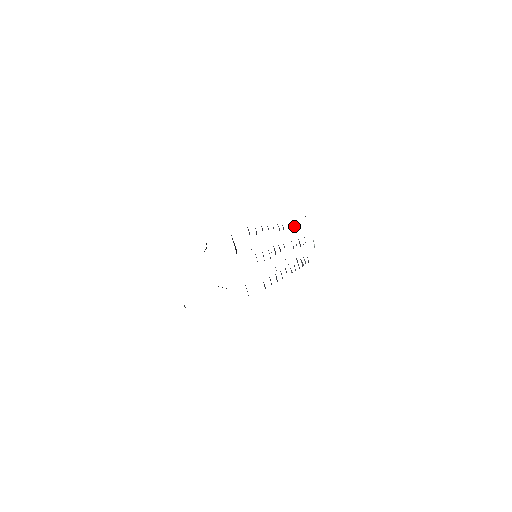
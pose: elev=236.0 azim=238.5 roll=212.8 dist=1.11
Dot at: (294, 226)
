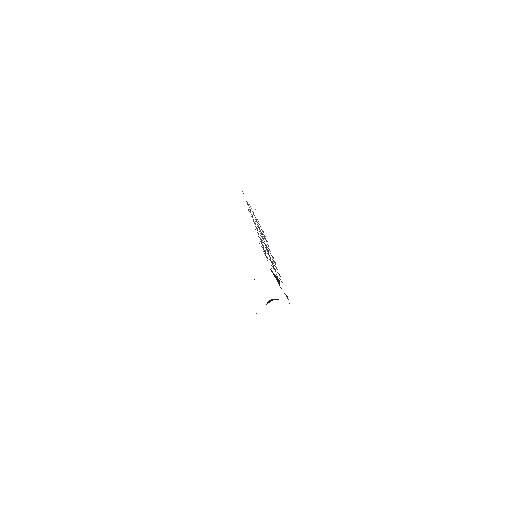
Dot at: occluded
